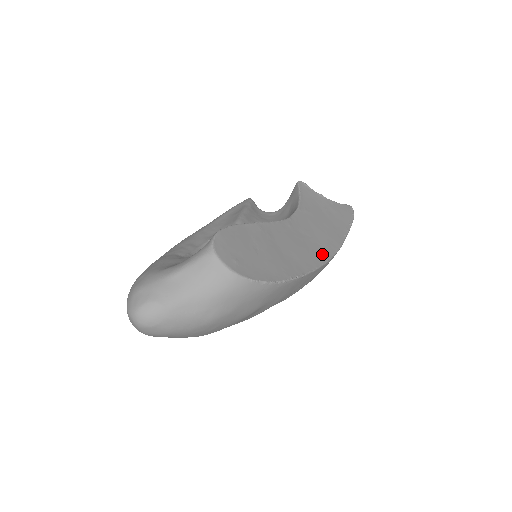
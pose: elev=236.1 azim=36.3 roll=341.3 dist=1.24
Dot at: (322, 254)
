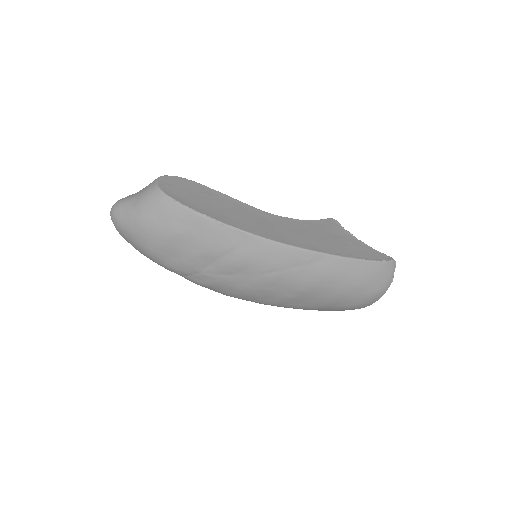
Dot at: (274, 237)
